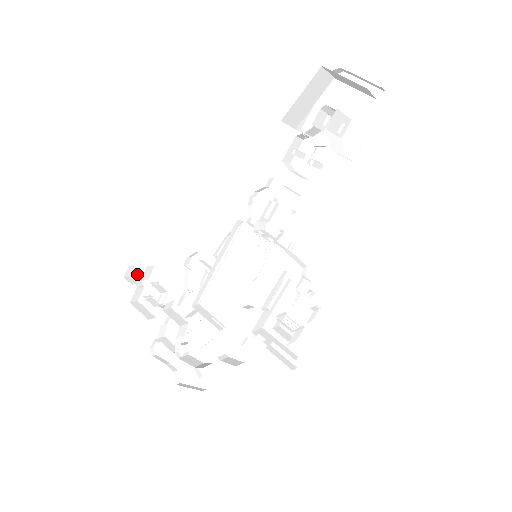
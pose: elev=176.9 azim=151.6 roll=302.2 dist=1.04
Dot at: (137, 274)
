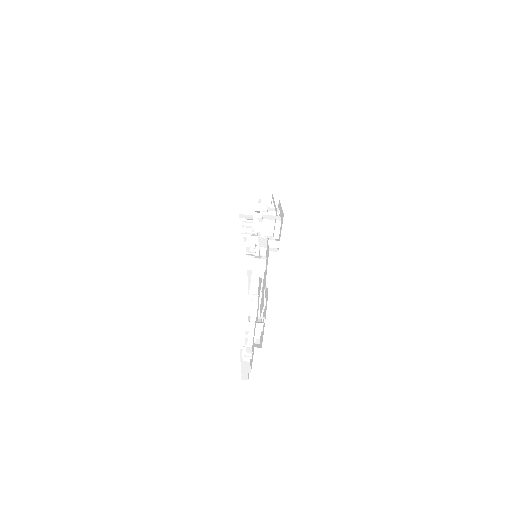
Dot at: occluded
